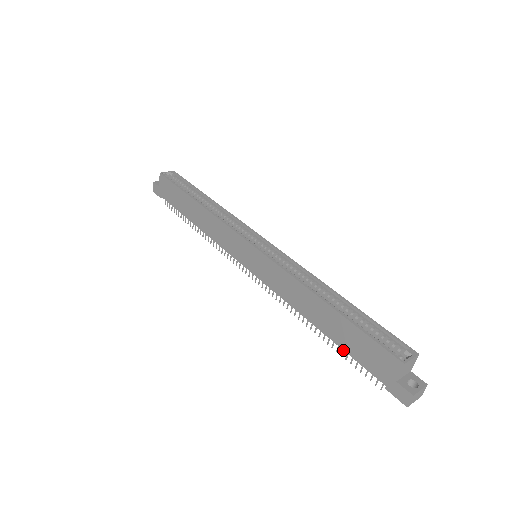
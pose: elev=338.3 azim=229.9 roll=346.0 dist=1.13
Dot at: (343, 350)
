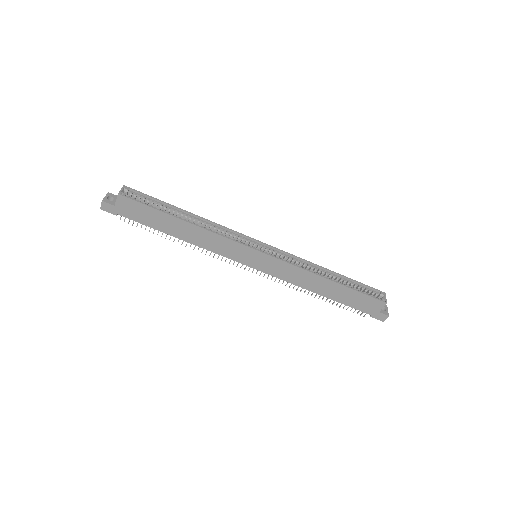
Dot at: occluded
